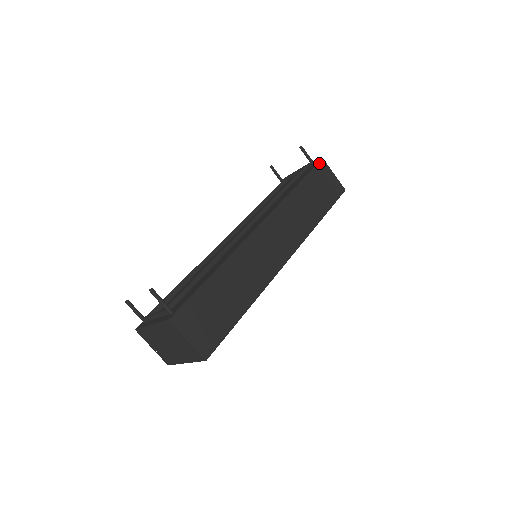
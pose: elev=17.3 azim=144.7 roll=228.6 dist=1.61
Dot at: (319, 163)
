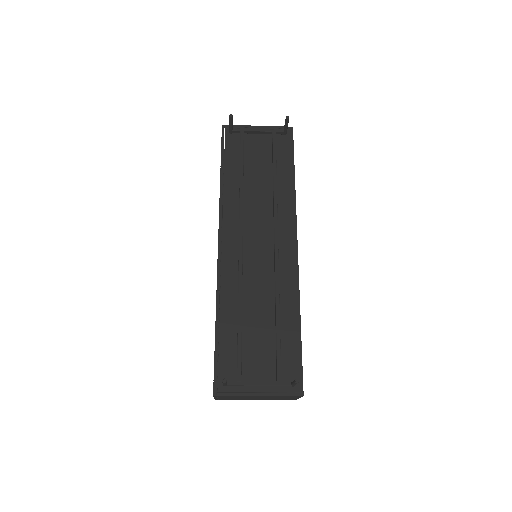
Dot at: occluded
